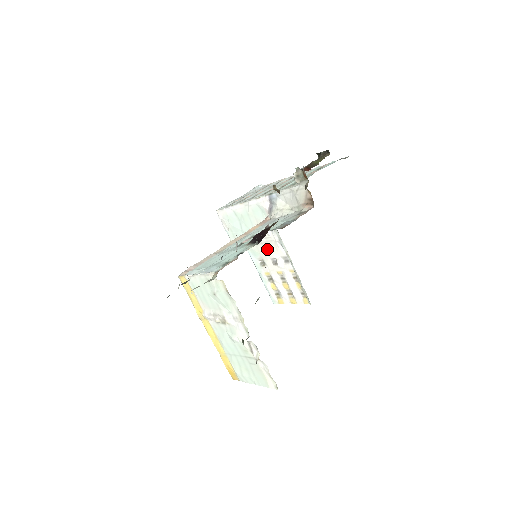
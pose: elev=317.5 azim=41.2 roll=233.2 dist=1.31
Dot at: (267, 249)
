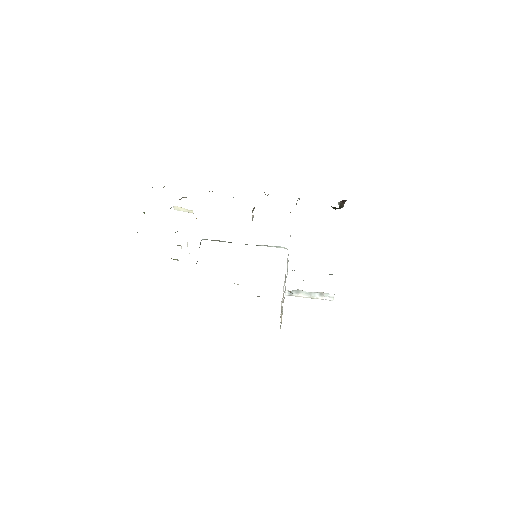
Dot at: occluded
